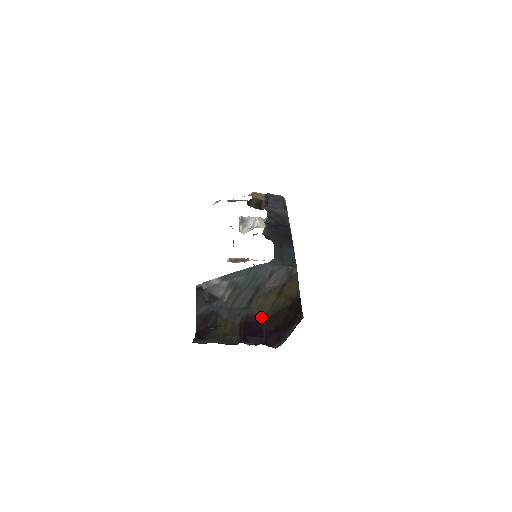
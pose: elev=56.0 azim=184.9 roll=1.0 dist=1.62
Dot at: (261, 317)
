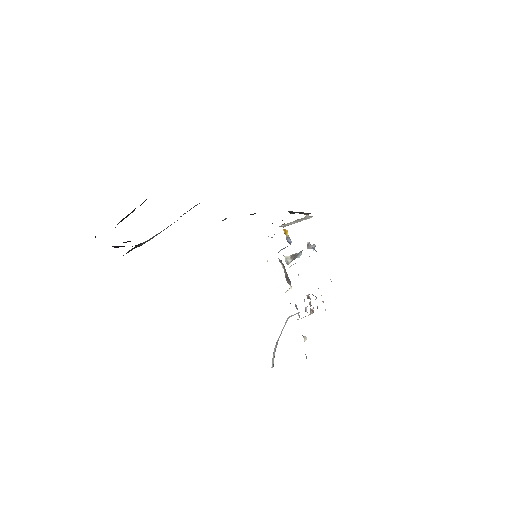
Dot at: occluded
